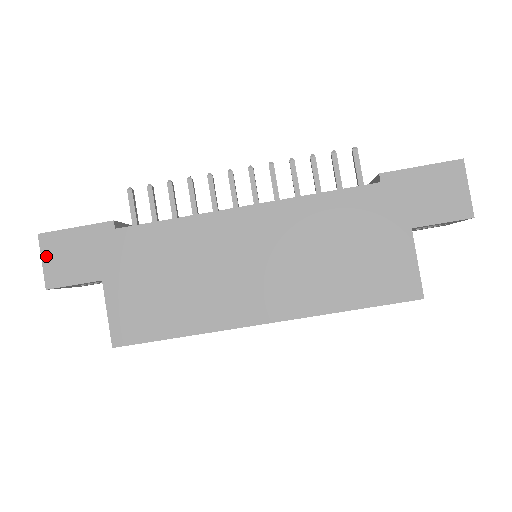
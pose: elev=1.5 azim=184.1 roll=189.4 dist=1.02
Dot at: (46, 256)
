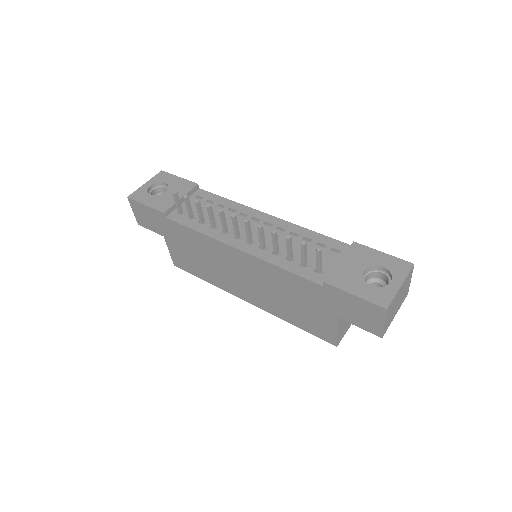
Dot at: (134, 210)
